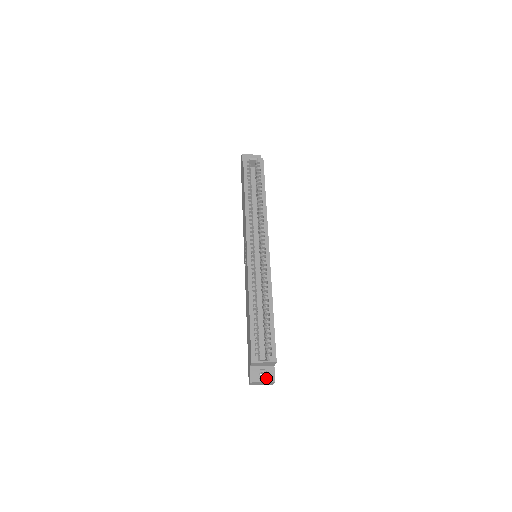
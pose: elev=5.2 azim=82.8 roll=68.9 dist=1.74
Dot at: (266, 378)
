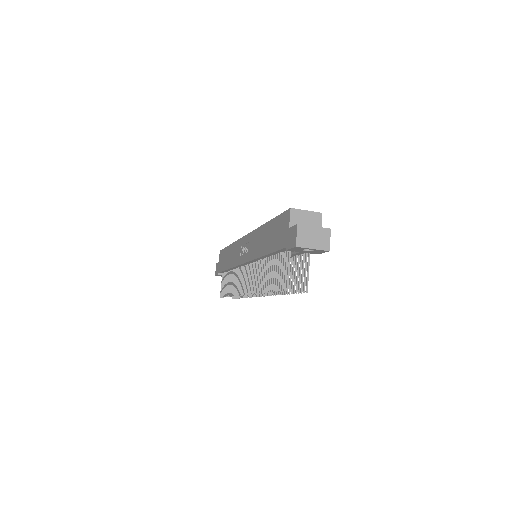
Dot at: (316, 228)
